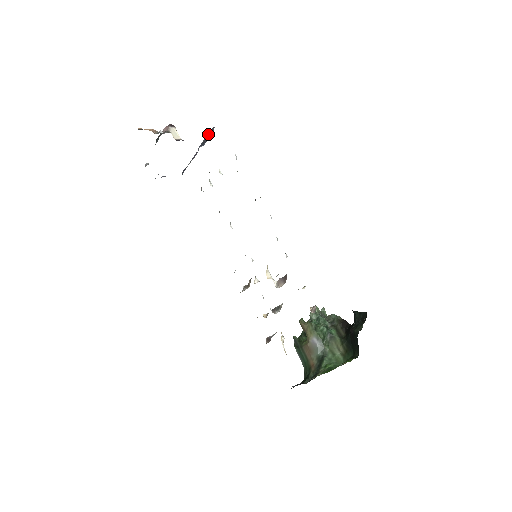
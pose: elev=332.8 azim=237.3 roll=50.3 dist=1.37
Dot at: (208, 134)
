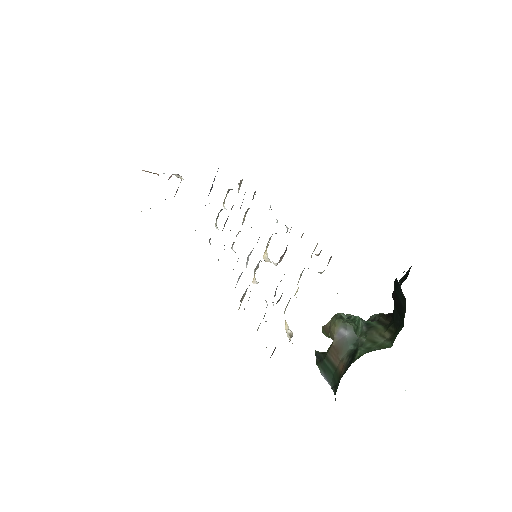
Dot at: (214, 180)
